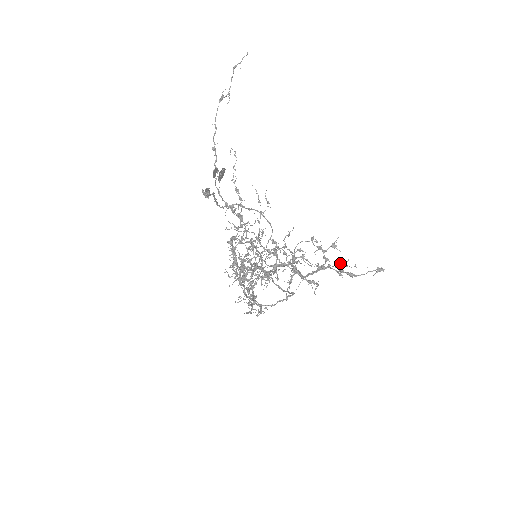
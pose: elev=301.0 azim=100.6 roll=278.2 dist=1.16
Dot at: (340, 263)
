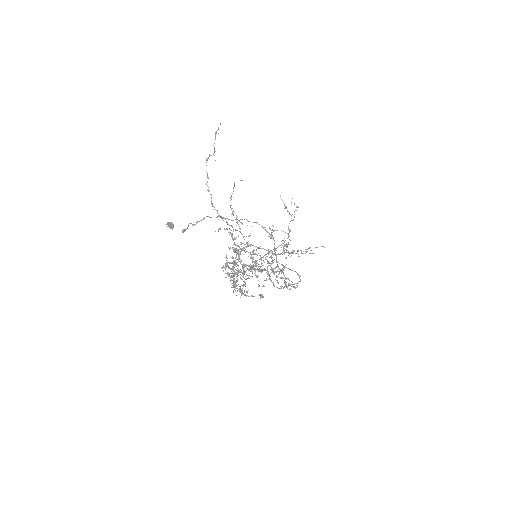
Dot at: (242, 285)
